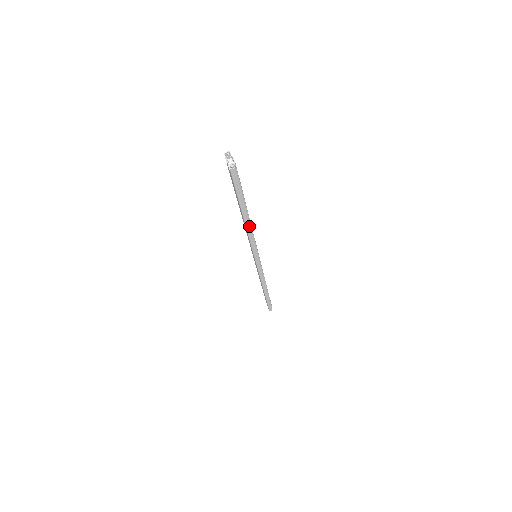
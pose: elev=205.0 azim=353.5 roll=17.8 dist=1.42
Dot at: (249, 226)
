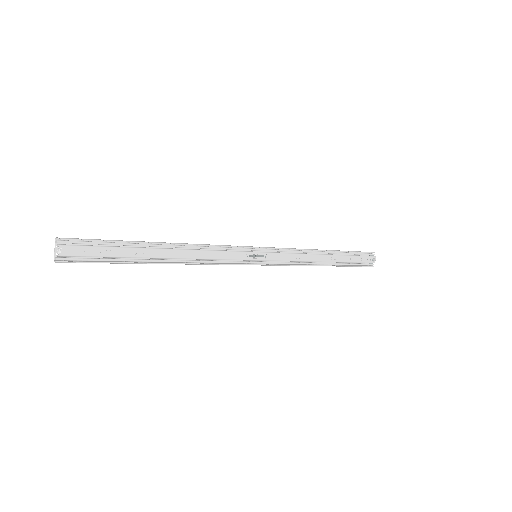
Dot at: occluded
